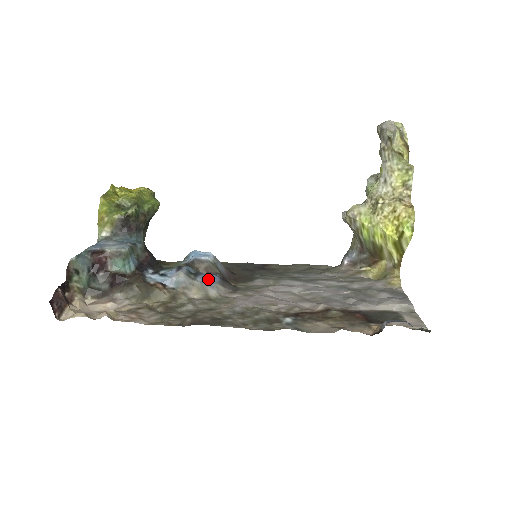
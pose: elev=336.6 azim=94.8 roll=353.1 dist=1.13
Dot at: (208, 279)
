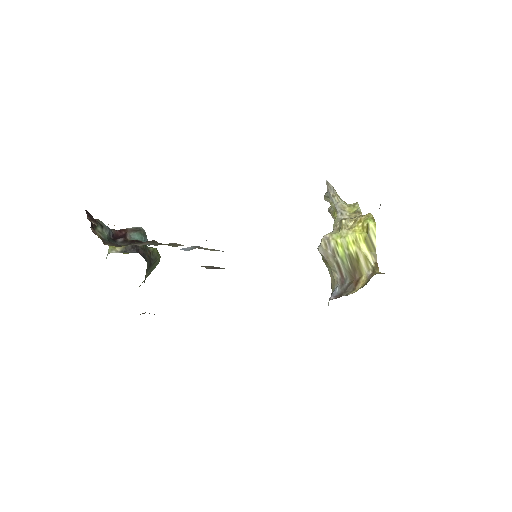
Dot at: occluded
